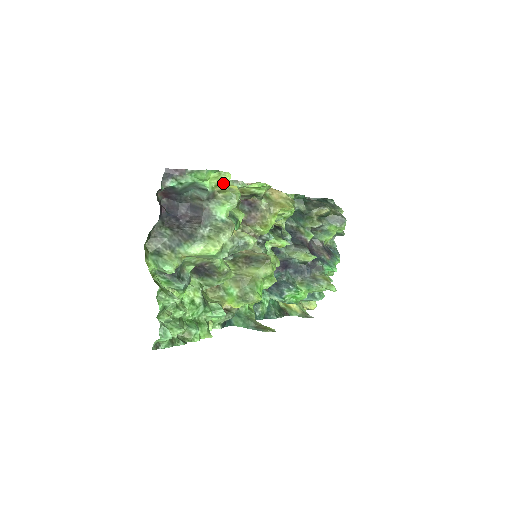
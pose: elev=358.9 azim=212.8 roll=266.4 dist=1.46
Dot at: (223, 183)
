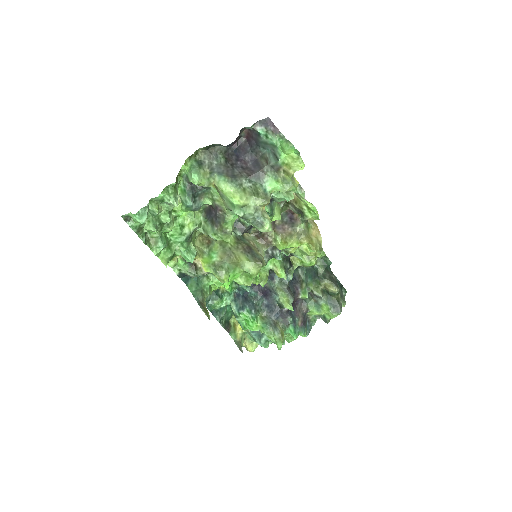
Dot at: (293, 167)
